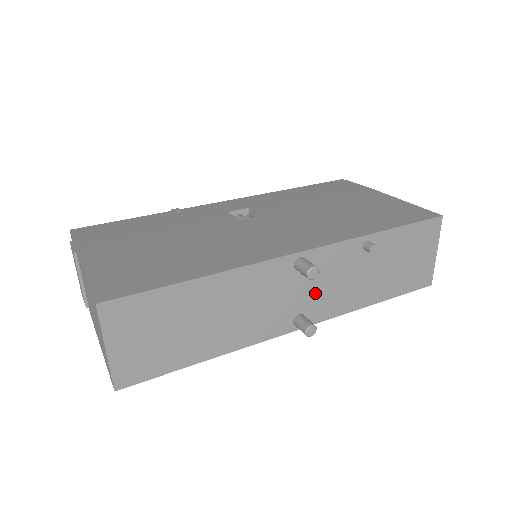
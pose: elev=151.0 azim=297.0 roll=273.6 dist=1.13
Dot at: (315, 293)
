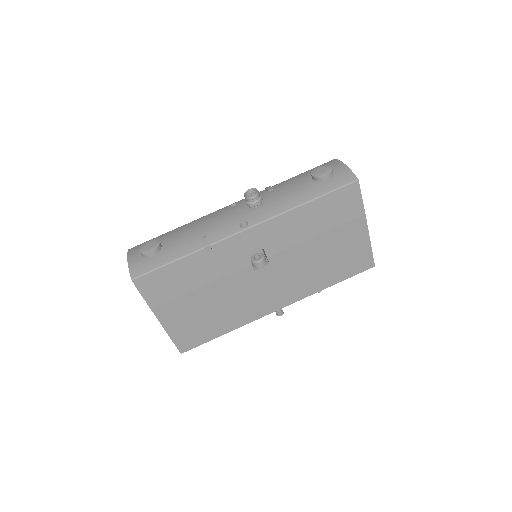
Dot at: occluded
